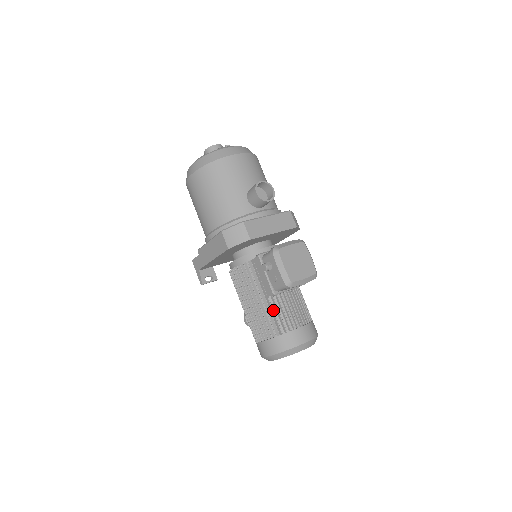
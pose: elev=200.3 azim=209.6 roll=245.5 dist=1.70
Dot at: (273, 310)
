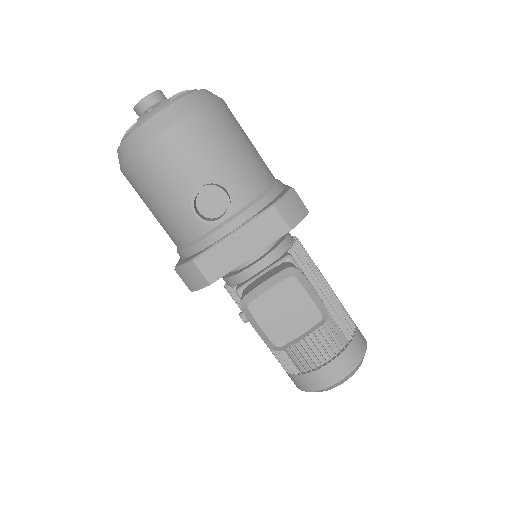
Dot at: occluded
